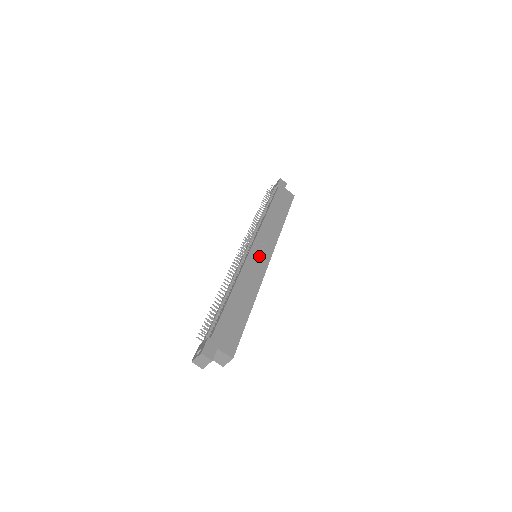
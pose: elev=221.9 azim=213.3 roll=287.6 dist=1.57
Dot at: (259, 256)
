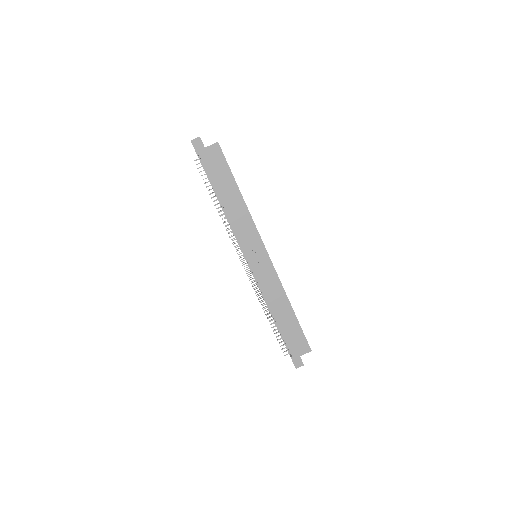
Dot at: (260, 263)
